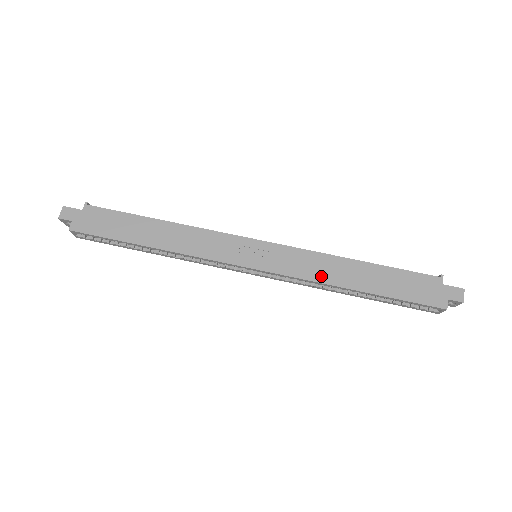
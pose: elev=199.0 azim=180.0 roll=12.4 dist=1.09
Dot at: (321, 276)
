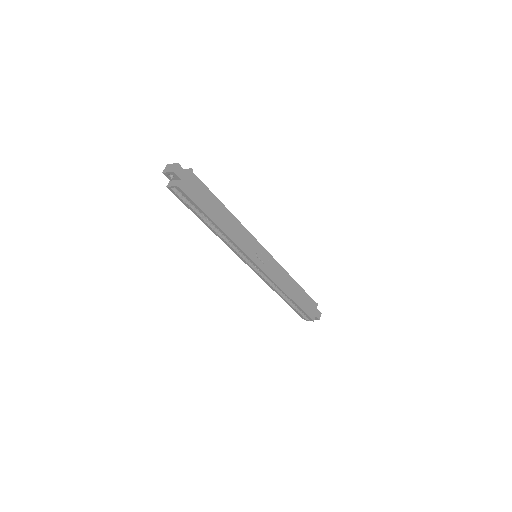
Dot at: (282, 284)
